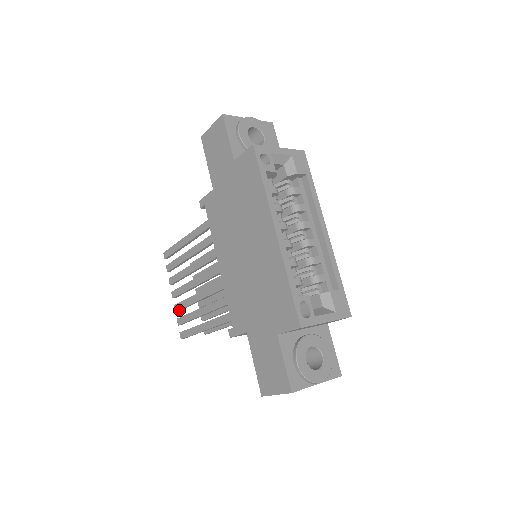
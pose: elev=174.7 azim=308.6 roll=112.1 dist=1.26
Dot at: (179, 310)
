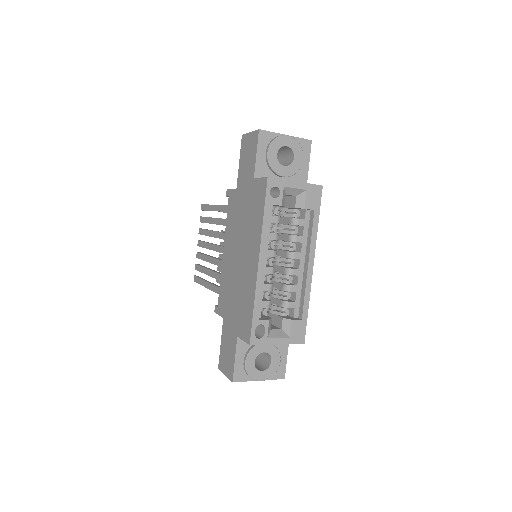
Dot at: occluded
